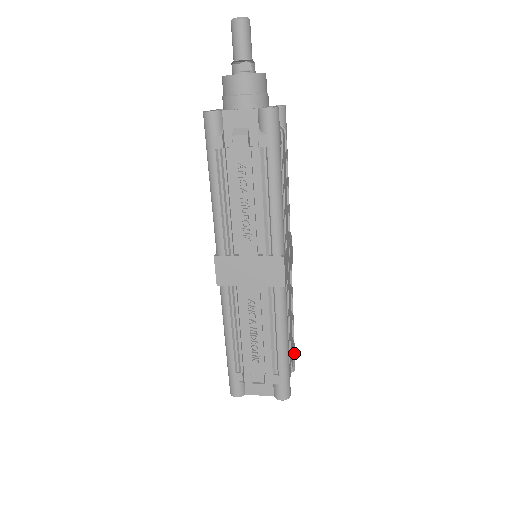
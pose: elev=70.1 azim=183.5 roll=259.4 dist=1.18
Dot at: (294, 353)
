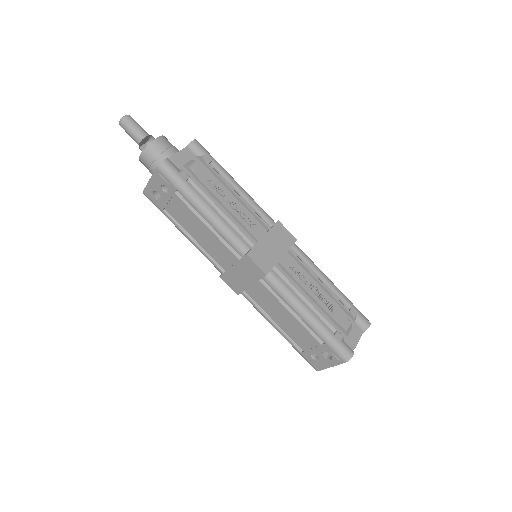
Dot at: occluded
